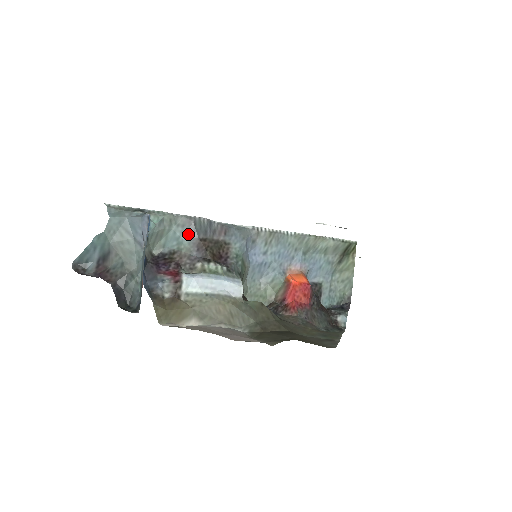
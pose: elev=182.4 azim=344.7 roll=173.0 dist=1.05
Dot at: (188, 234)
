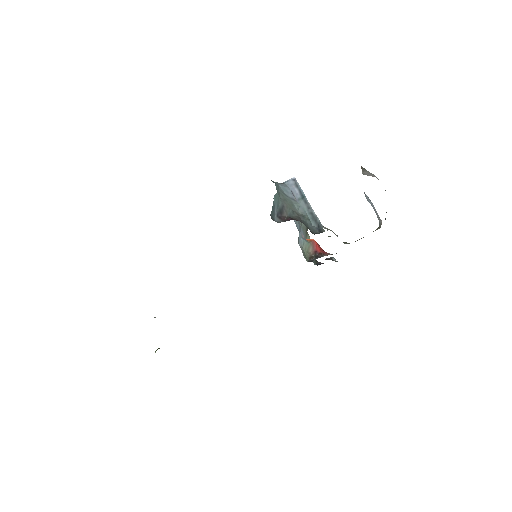
Dot at: occluded
